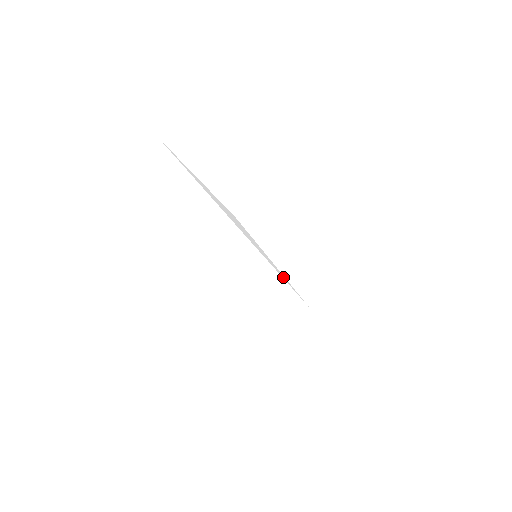
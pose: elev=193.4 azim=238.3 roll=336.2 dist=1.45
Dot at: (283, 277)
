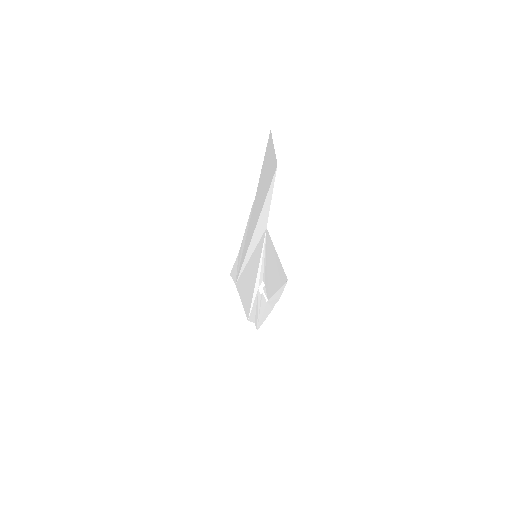
Dot at: (243, 265)
